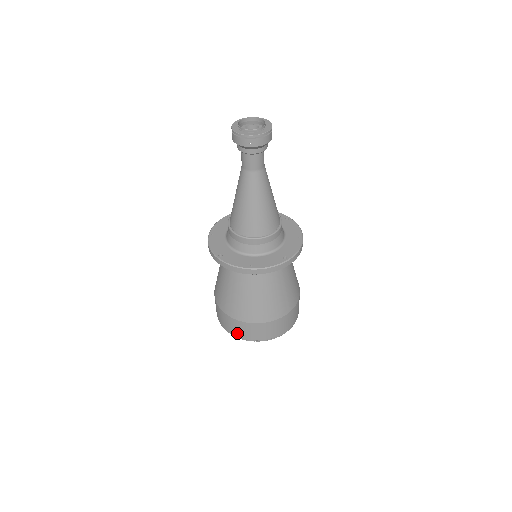
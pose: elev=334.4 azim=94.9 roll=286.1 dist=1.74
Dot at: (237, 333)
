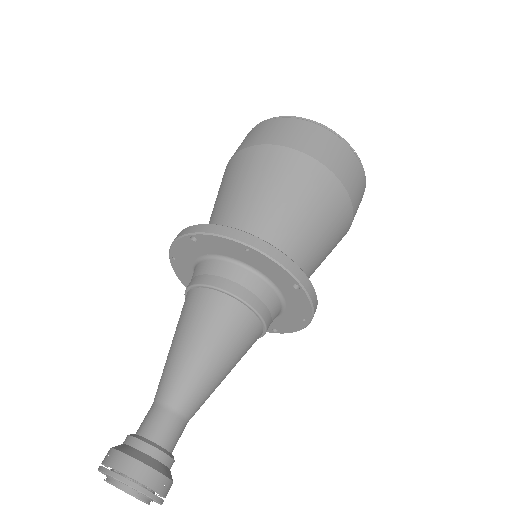
Dot at: occluded
